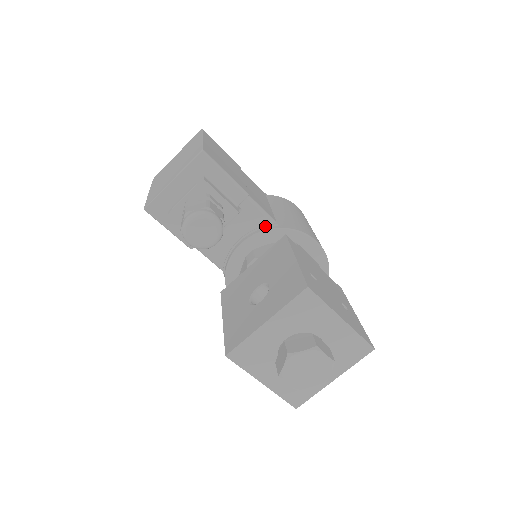
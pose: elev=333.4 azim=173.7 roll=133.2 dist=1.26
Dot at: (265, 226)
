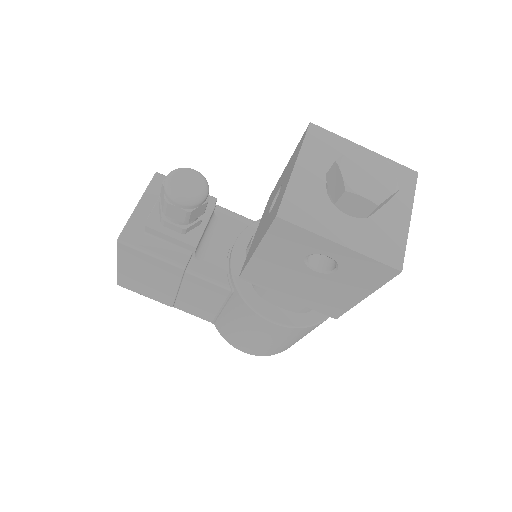
Dot at: occluded
